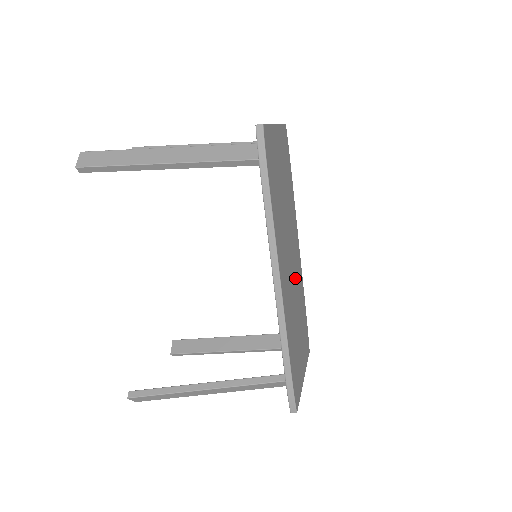
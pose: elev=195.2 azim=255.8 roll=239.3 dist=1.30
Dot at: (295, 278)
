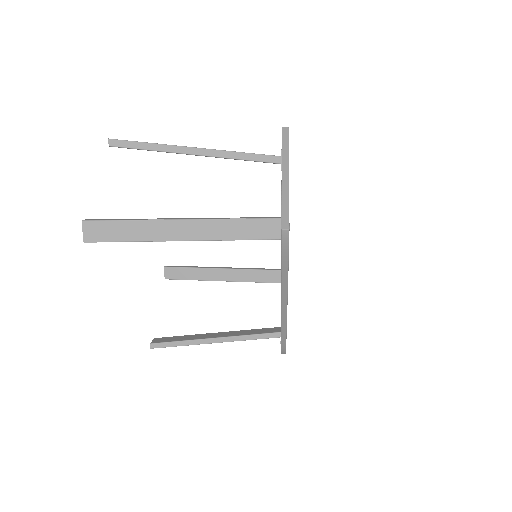
Dot at: occluded
